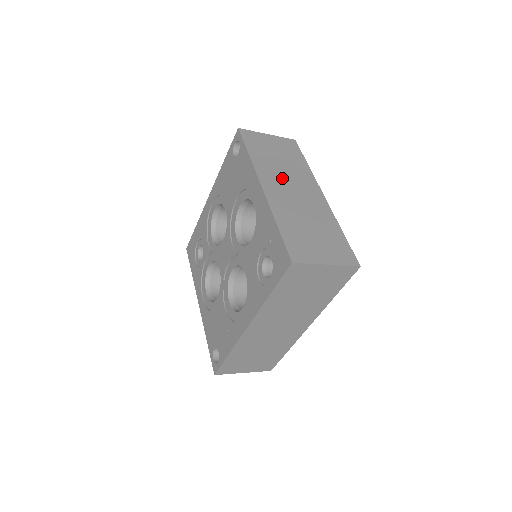
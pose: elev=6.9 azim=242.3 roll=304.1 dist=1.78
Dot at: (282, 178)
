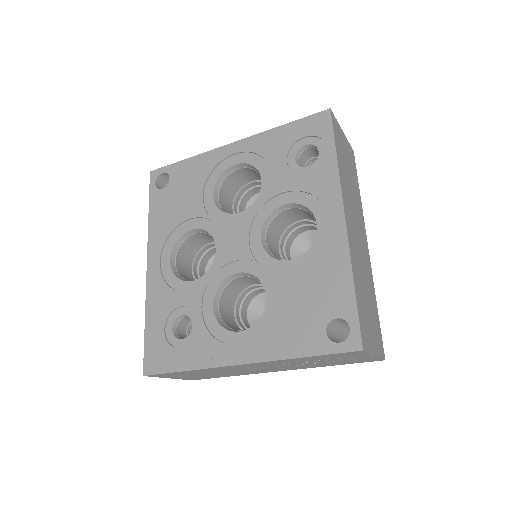
Dot at: occluded
